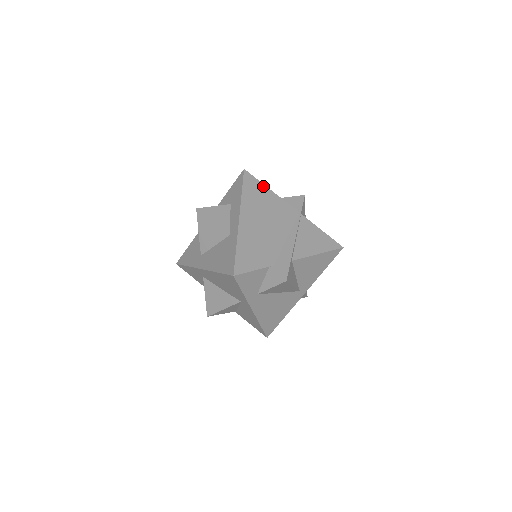
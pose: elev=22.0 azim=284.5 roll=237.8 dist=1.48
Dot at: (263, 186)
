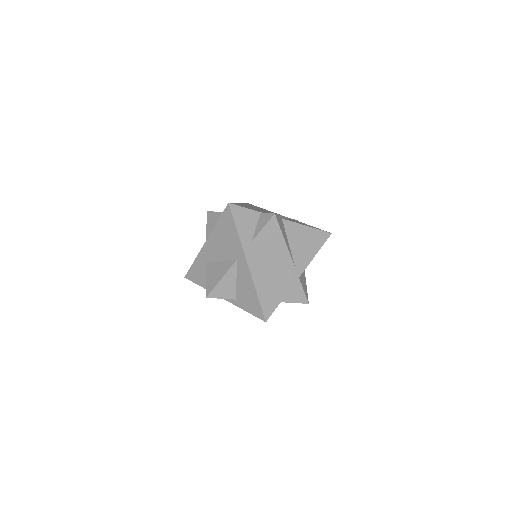
Dot at: (262, 208)
